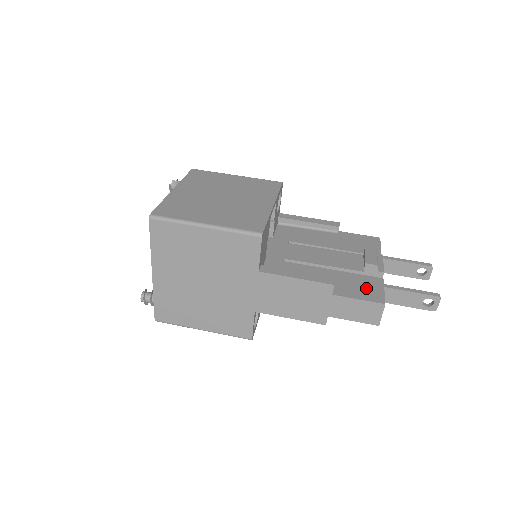
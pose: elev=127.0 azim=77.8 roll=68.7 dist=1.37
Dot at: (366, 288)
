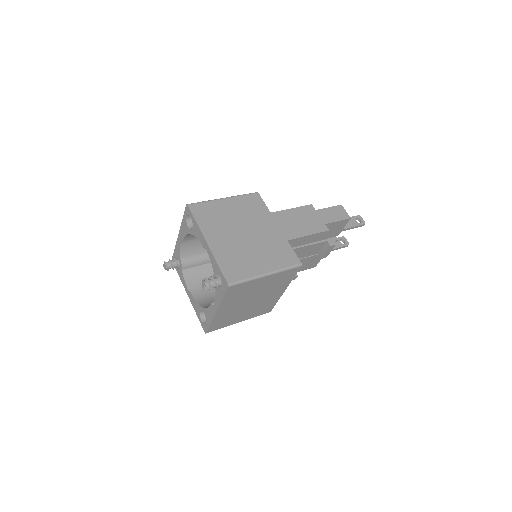
Dot at: occluded
